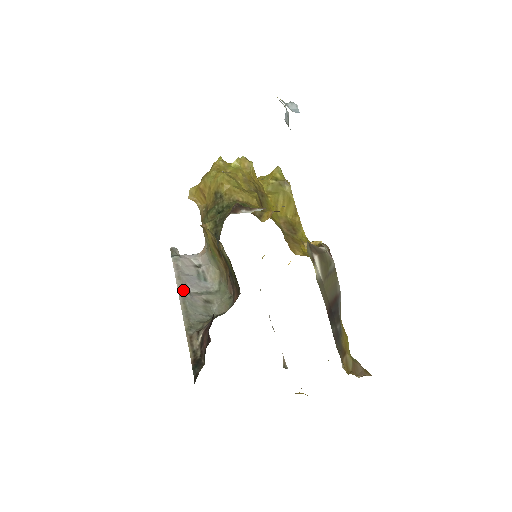
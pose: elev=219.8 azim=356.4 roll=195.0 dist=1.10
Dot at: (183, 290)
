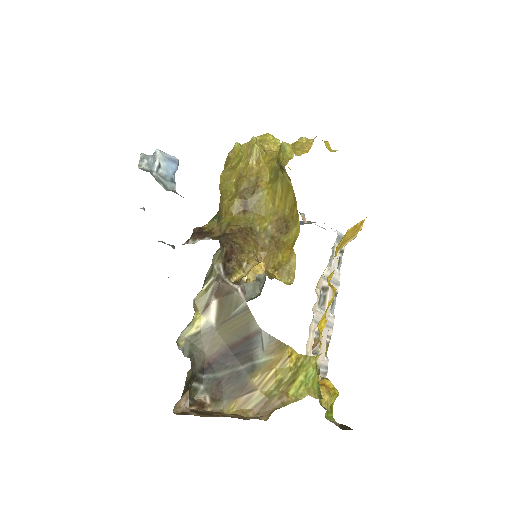
Dot at: occluded
